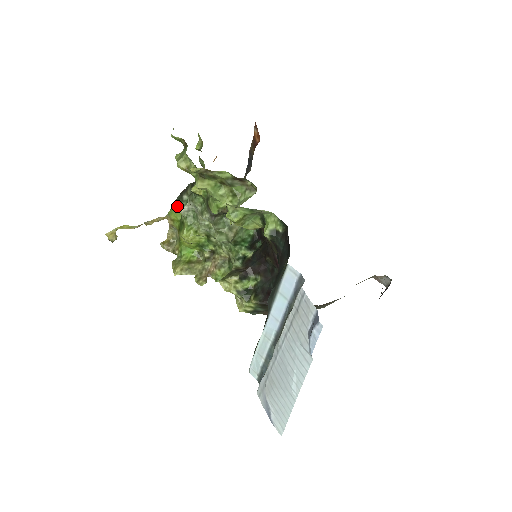
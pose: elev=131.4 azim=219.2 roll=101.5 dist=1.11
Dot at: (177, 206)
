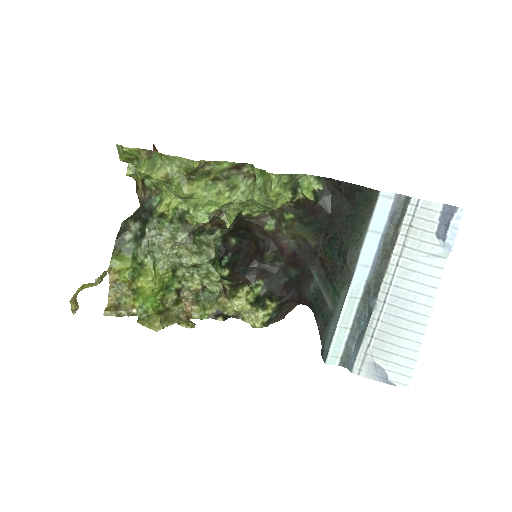
Dot at: (119, 252)
